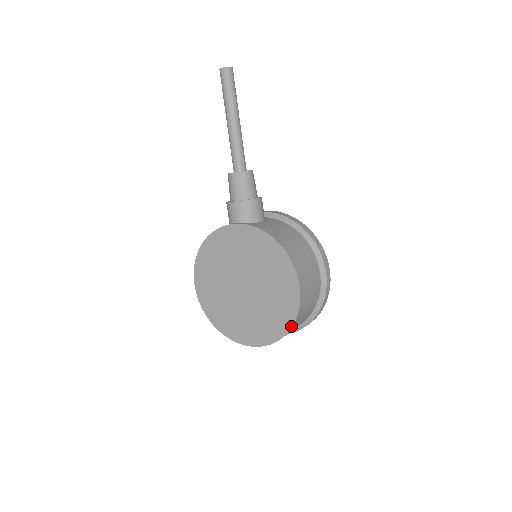
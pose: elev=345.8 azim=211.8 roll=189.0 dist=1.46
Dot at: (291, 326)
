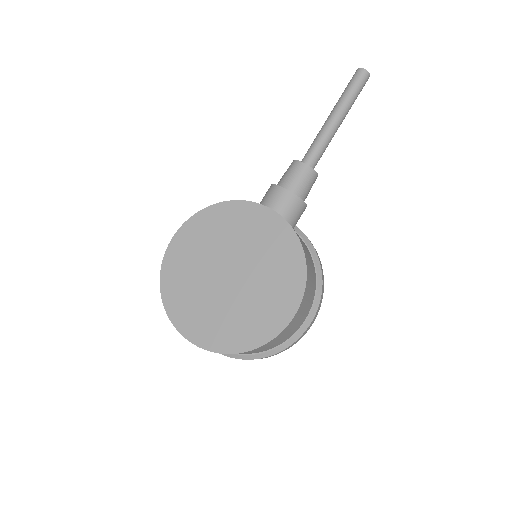
Dot at: (254, 348)
